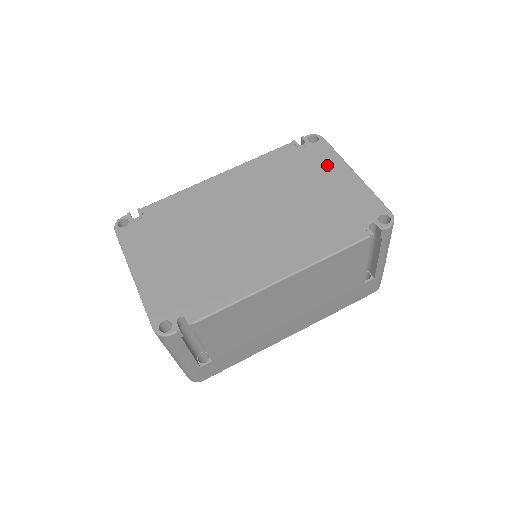
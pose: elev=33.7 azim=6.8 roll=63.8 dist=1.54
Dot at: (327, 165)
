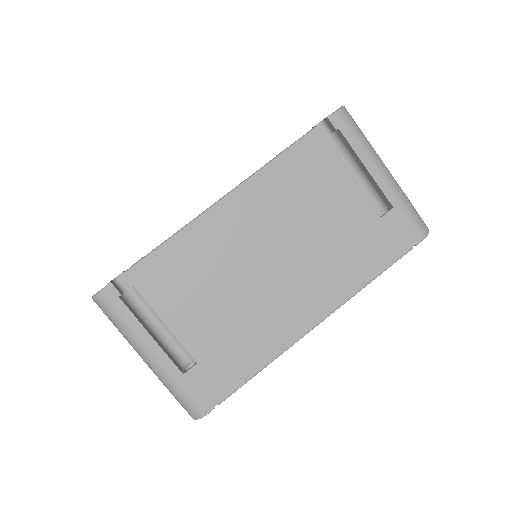
Dot at: occluded
